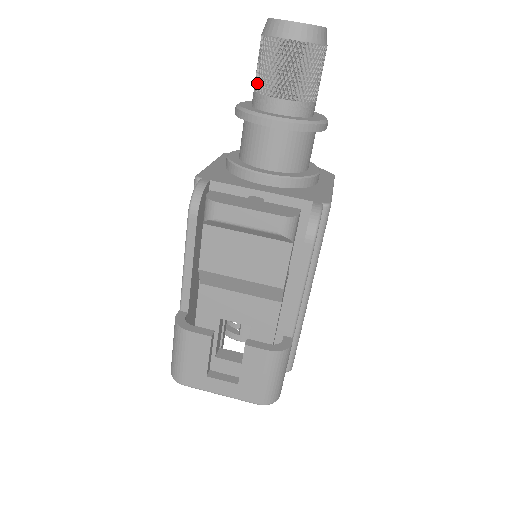
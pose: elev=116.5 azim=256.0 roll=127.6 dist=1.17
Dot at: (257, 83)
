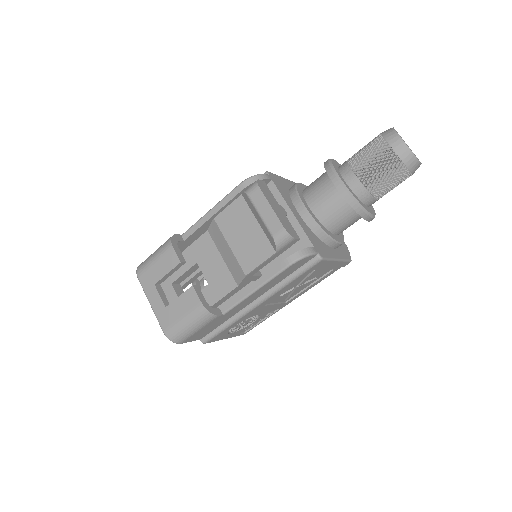
Dot at: (353, 156)
